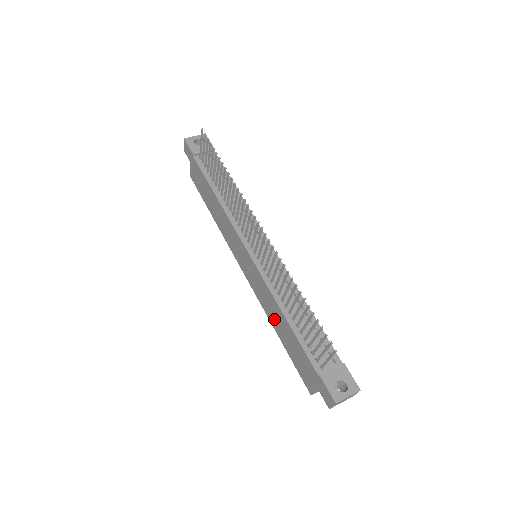
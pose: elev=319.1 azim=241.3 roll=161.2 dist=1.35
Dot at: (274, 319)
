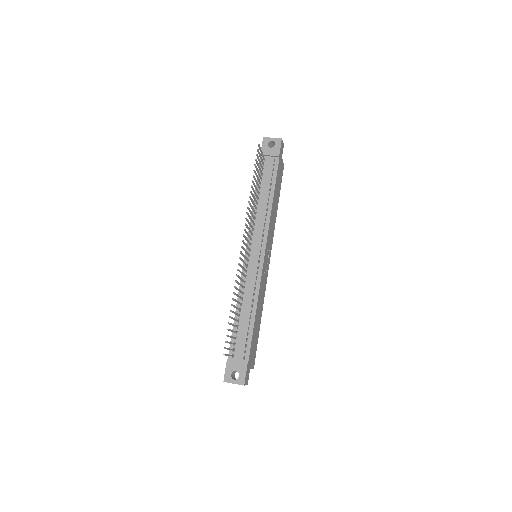
Dot at: occluded
